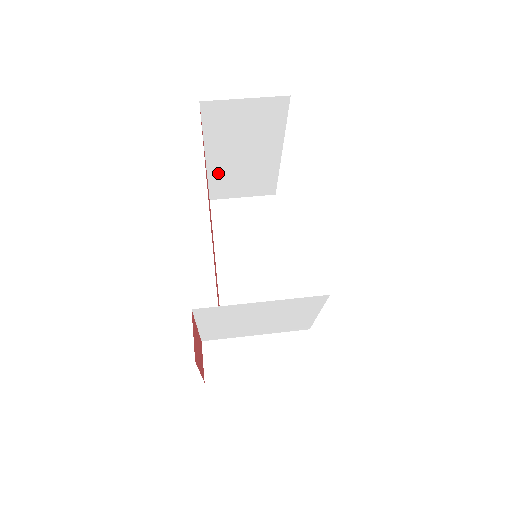
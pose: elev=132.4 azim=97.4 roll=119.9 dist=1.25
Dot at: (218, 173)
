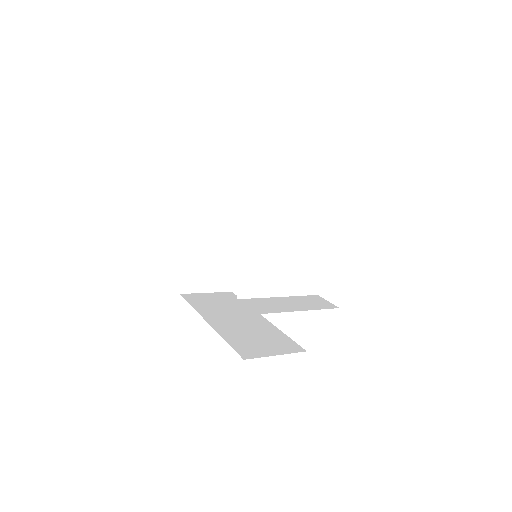
Dot at: (192, 256)
